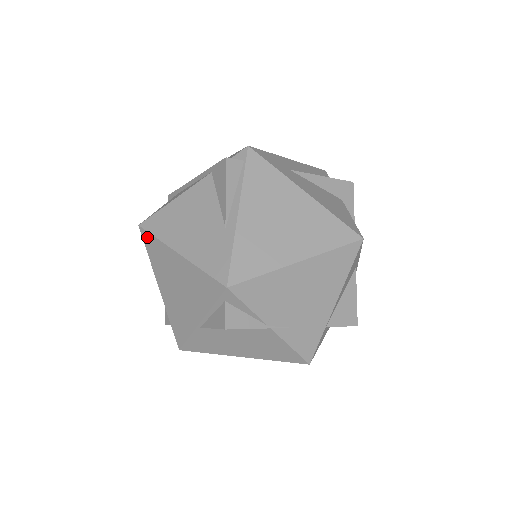
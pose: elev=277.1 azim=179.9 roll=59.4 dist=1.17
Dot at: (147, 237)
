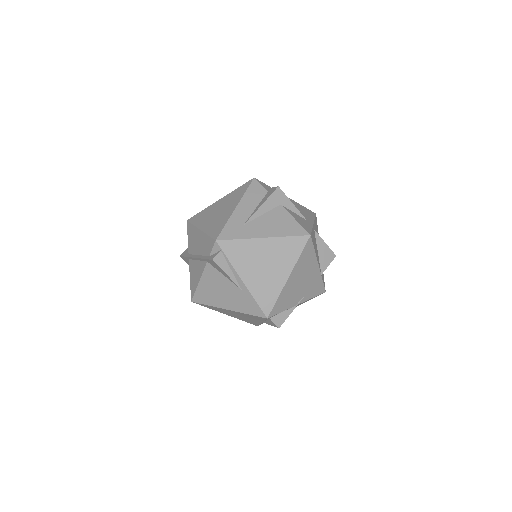
Dot at: occluded
